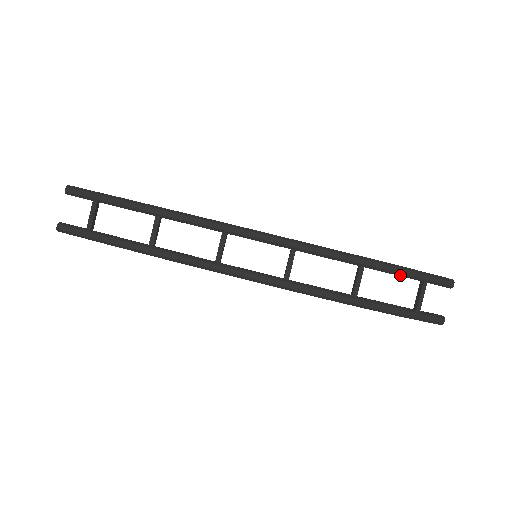
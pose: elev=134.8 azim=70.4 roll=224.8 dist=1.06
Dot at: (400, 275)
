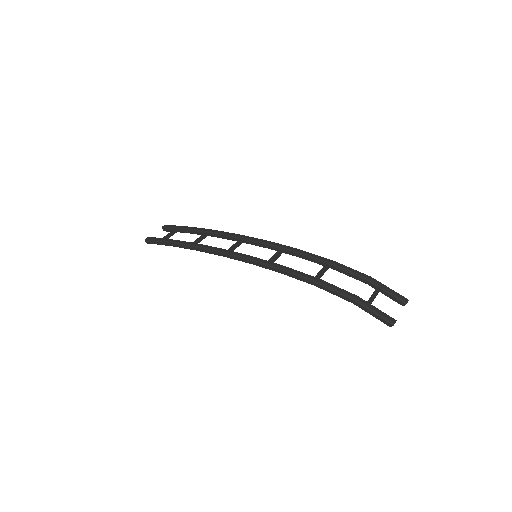
Dot at: (357, 276)
